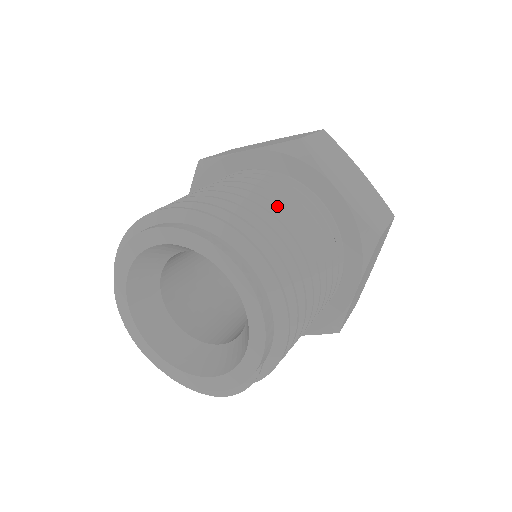
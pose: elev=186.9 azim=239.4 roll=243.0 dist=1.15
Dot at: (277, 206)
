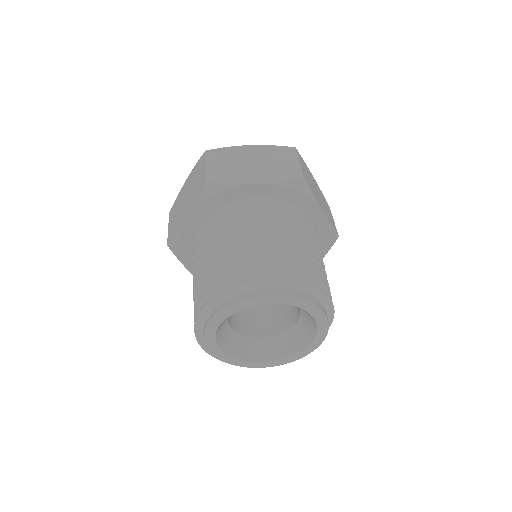
Dot at: (311, 247)
